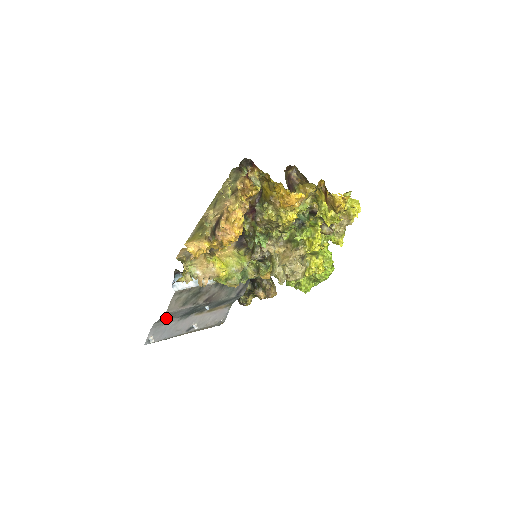
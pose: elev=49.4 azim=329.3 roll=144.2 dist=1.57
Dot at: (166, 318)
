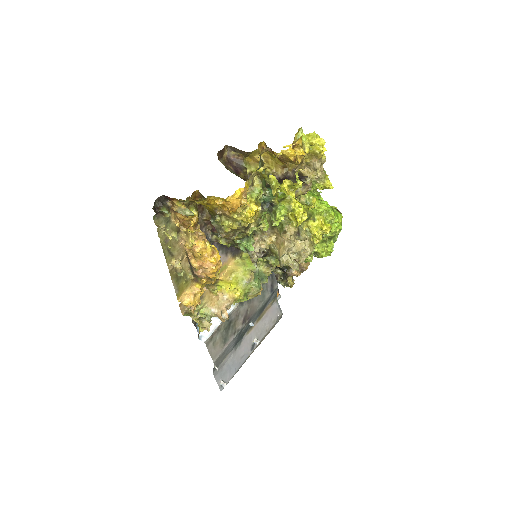
Dot at: (220, 361)
